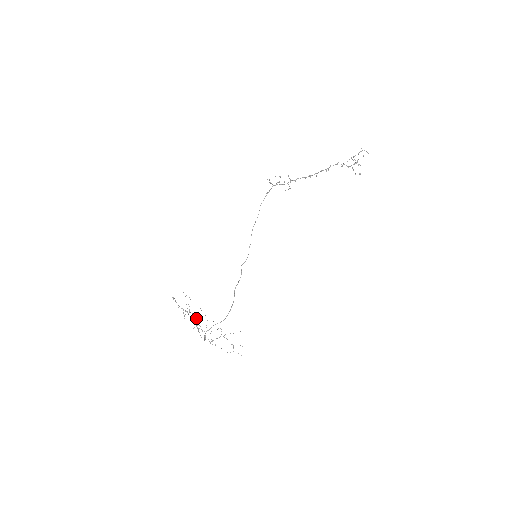
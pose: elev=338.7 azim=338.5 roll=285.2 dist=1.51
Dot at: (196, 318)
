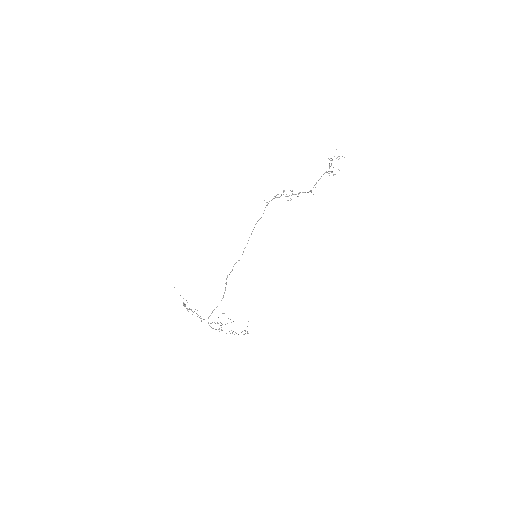
Dot at: occluded
